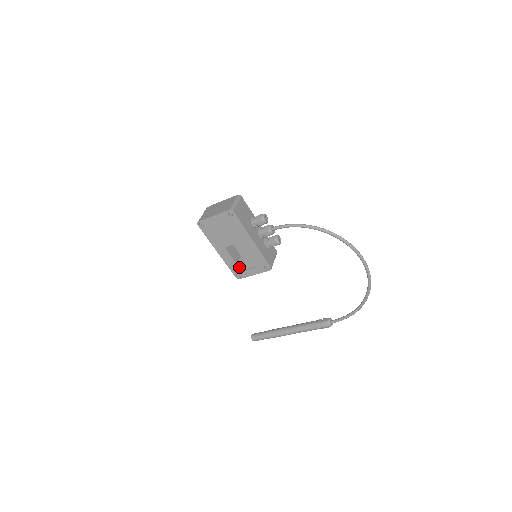
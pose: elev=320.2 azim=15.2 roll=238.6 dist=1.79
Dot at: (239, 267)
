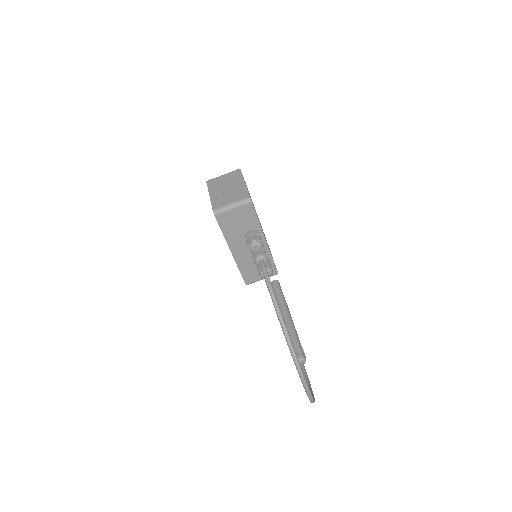
Dot at: occluded
